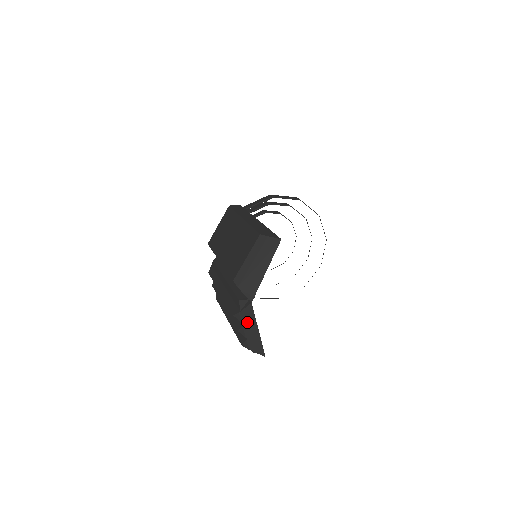
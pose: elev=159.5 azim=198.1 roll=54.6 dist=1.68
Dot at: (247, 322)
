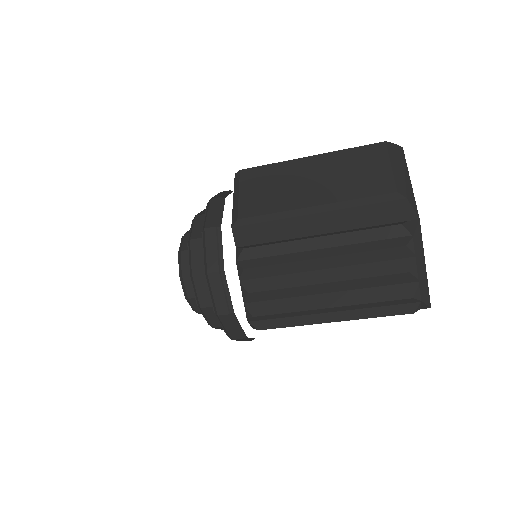
Dot at: (418, 252)
